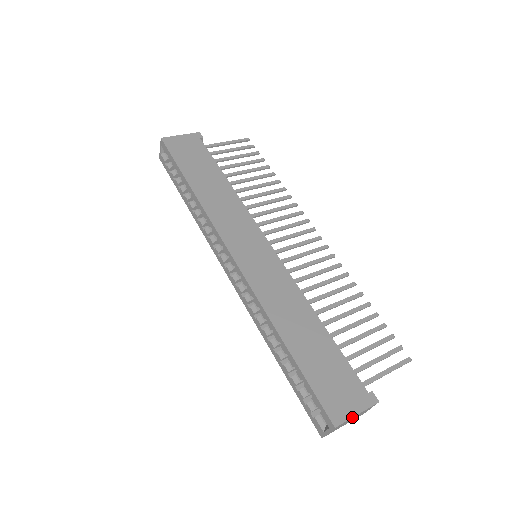
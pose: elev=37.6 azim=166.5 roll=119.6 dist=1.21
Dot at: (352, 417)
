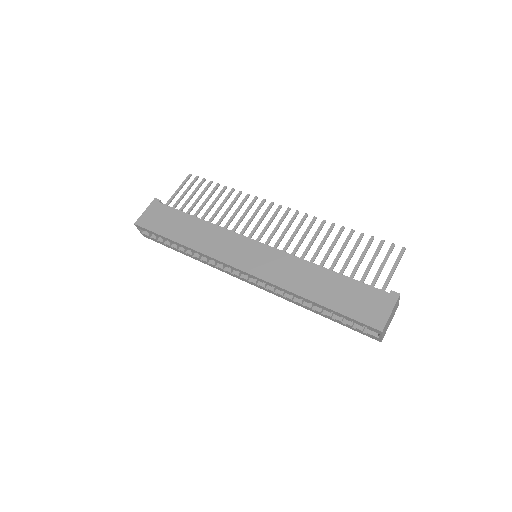
Dot at: (389, 317)
